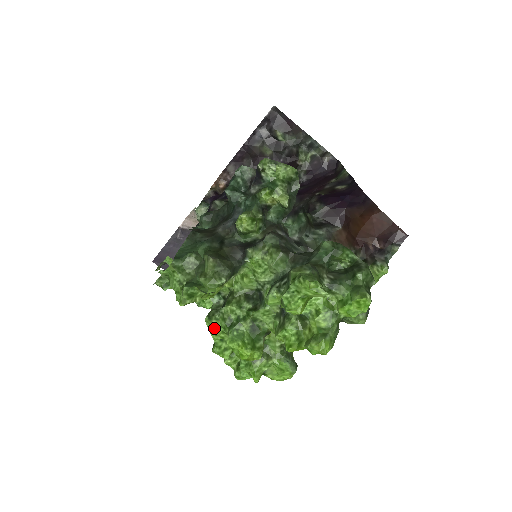
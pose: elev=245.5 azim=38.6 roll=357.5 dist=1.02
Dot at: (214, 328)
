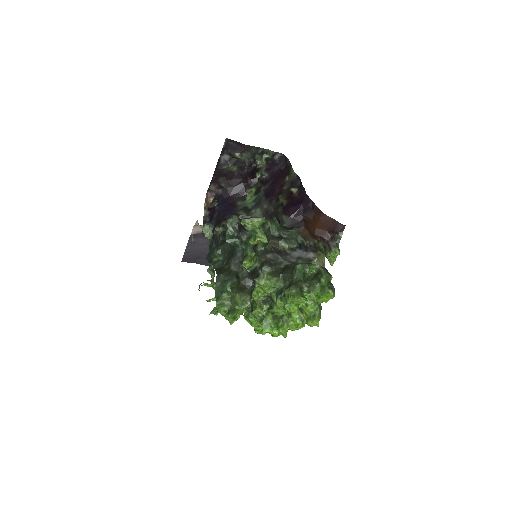
Dot at: (252, 322)
